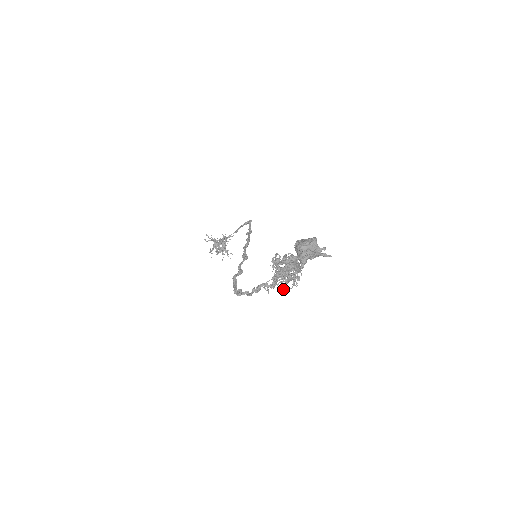
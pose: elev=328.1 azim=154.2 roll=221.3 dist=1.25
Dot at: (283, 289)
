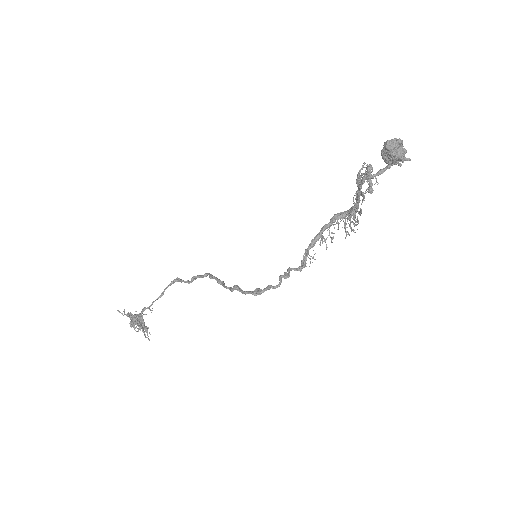
Dot at: (356, 224)
